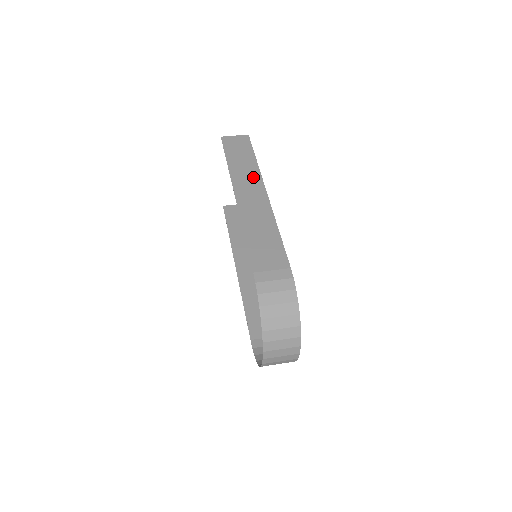
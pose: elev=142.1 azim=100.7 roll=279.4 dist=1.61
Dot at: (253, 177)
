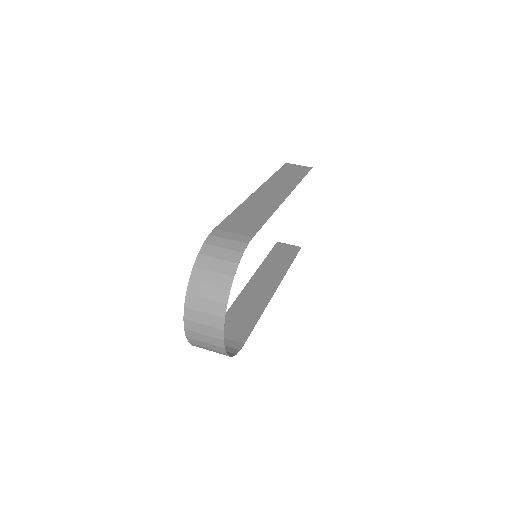
Dot at: (286, 186)
